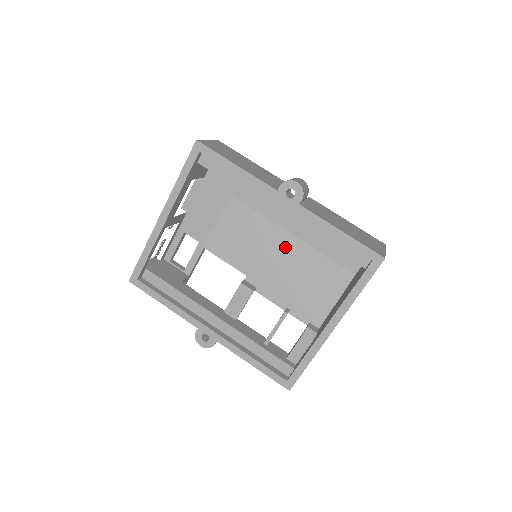
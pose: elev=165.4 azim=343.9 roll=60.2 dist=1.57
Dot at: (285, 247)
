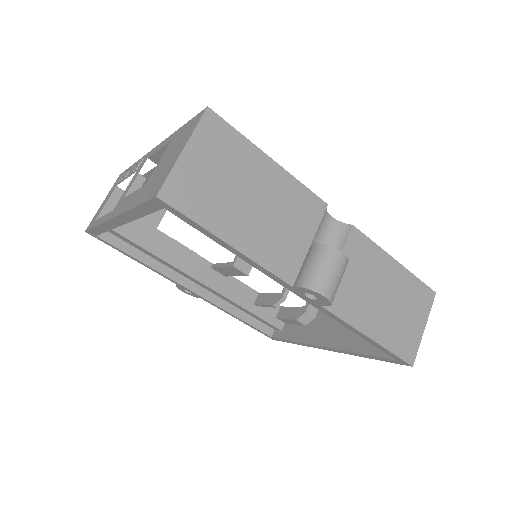
Dot at: occluded
